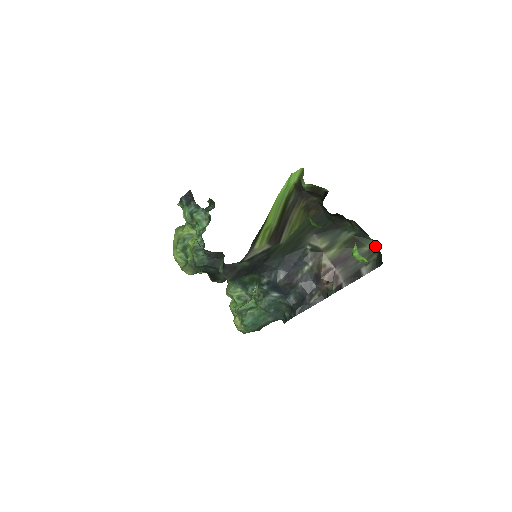
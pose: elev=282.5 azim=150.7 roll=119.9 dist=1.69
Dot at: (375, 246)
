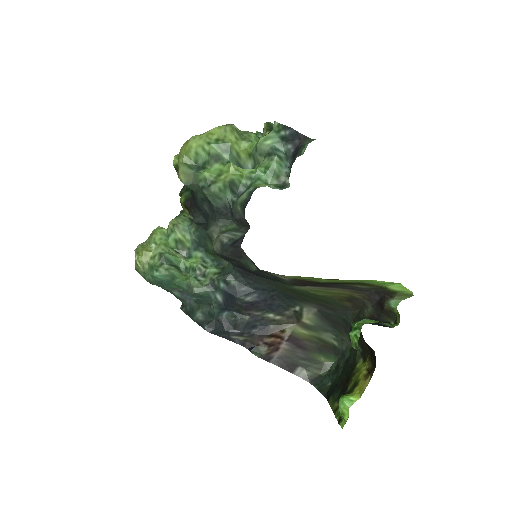
Dot at: (330, 367)
